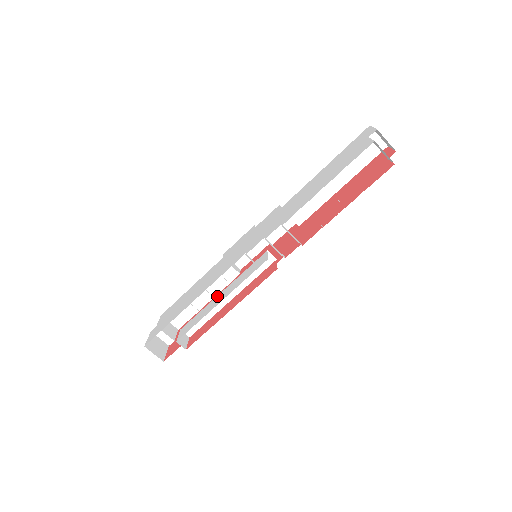
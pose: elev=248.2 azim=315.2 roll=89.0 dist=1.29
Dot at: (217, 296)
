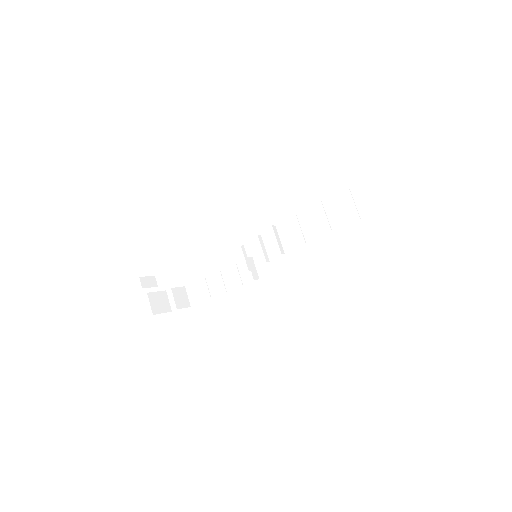
Dot at: occluded
